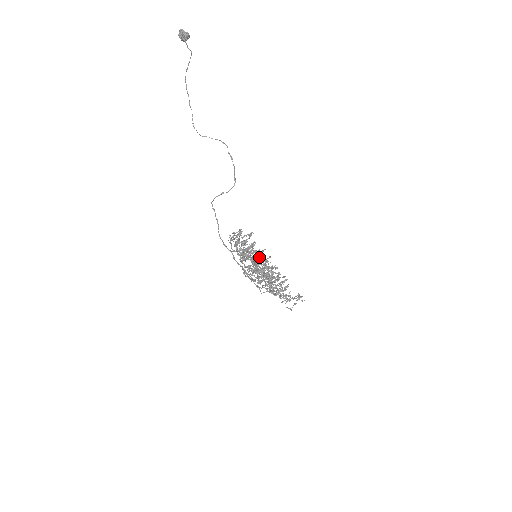
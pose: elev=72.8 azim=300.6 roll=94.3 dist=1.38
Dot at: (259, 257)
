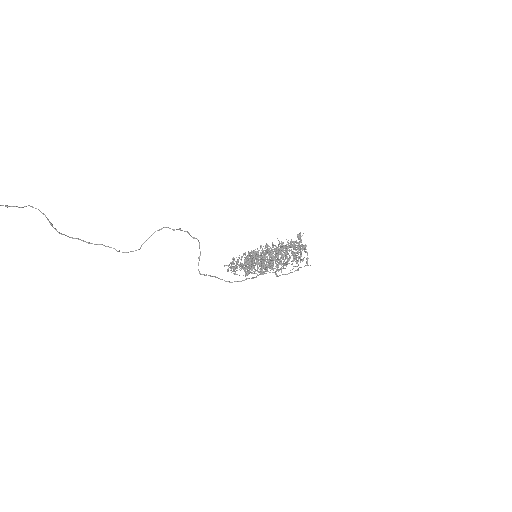
Dot at: (282, 255)
